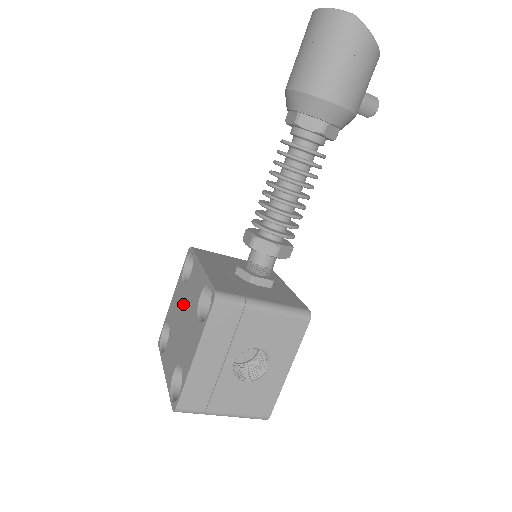
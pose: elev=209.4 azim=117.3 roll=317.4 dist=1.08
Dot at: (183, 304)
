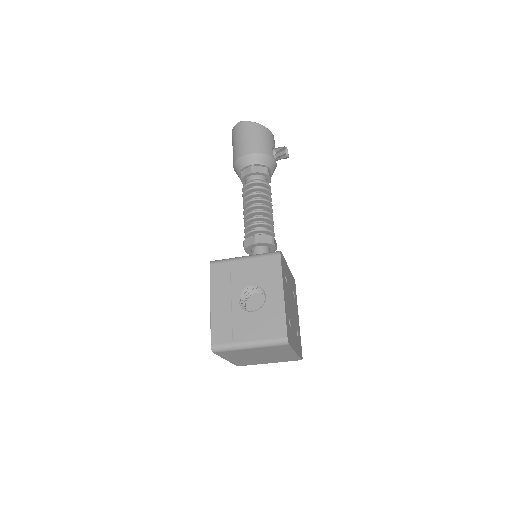
Dot at: occluded
